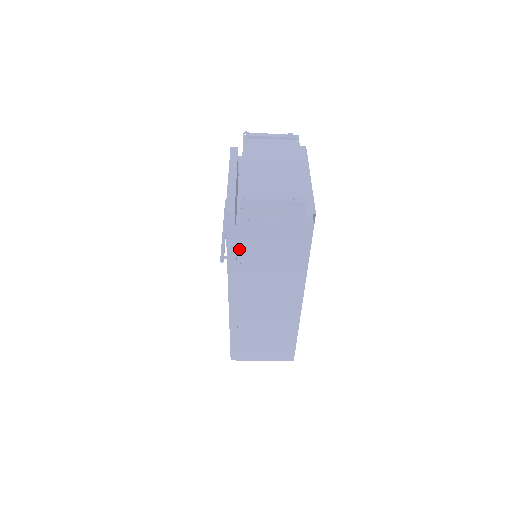
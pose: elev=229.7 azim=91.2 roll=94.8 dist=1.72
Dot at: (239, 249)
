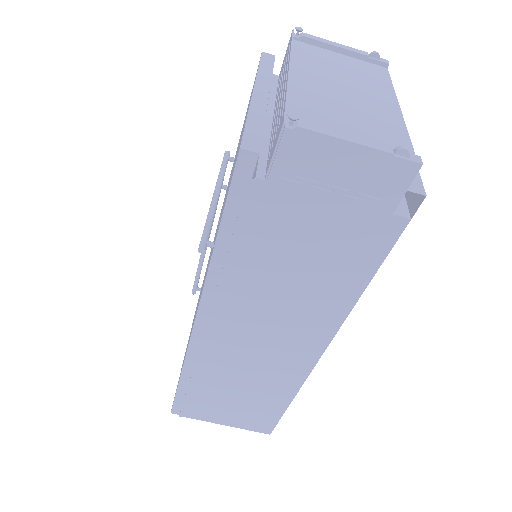
Dot at: (244, 233)
